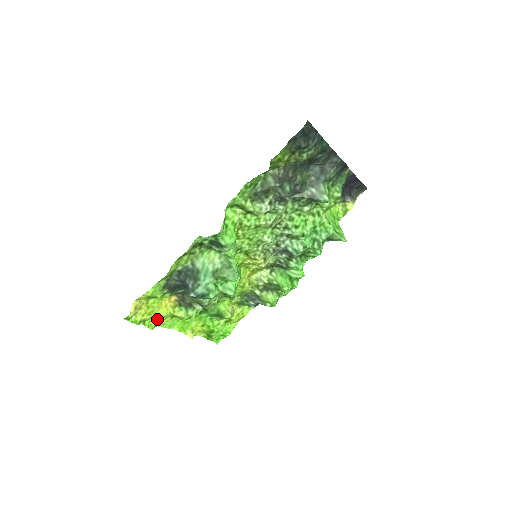
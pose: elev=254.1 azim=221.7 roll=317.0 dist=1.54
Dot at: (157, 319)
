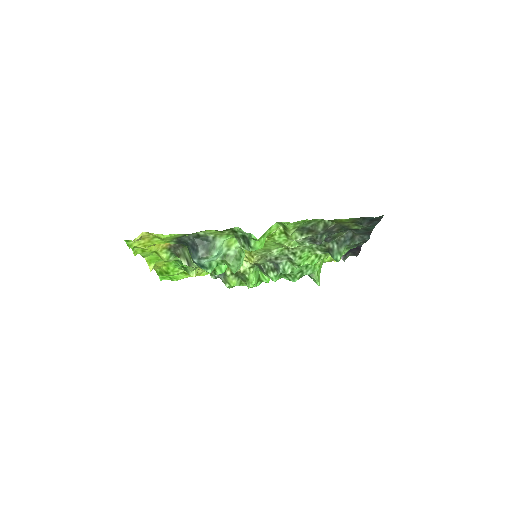
Dot at: (145, 250)
